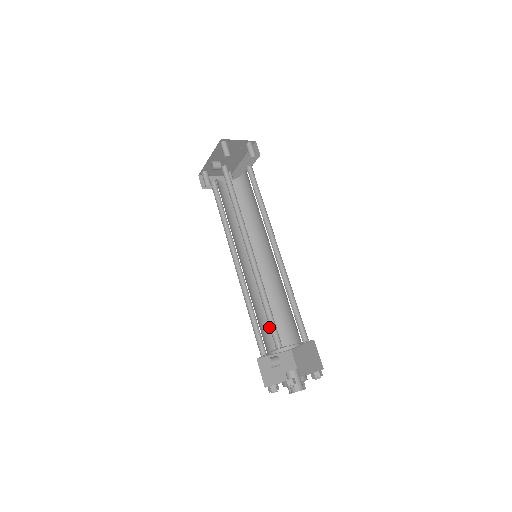
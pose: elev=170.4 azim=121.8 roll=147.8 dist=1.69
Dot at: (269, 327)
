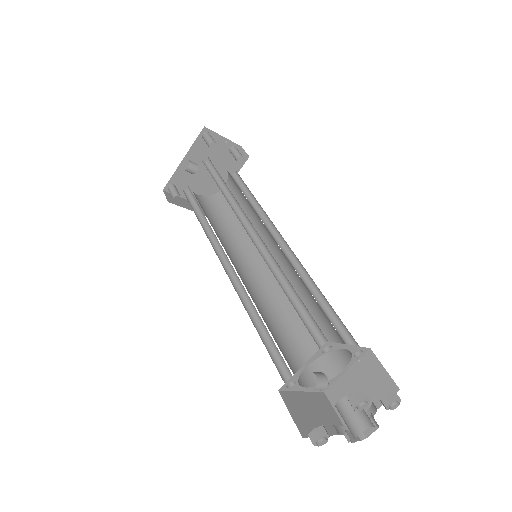
Dot at: (287, 351)
